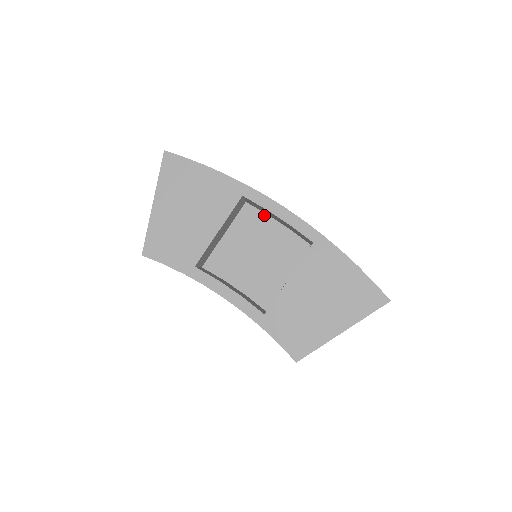
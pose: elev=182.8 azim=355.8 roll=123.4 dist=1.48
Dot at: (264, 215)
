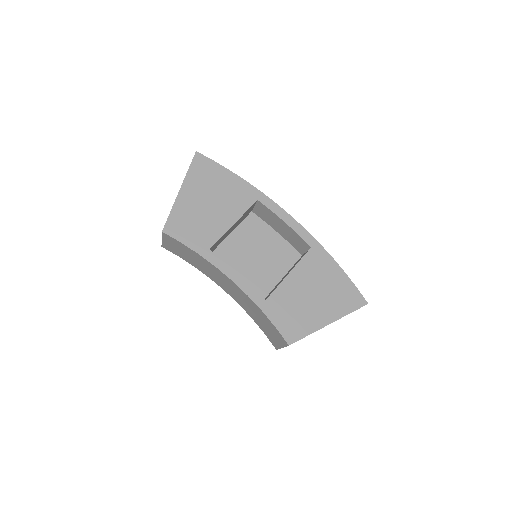
Dot at: (266, 225)
